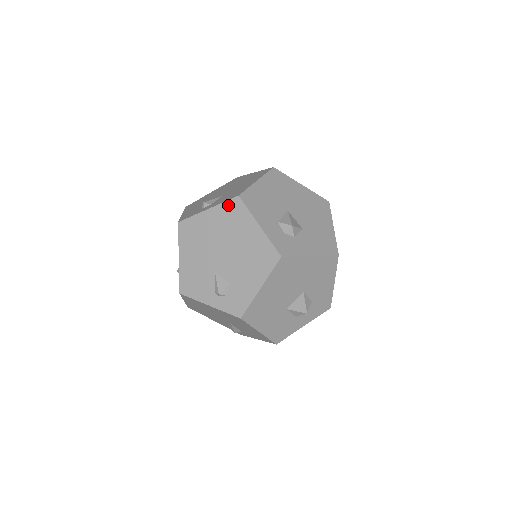
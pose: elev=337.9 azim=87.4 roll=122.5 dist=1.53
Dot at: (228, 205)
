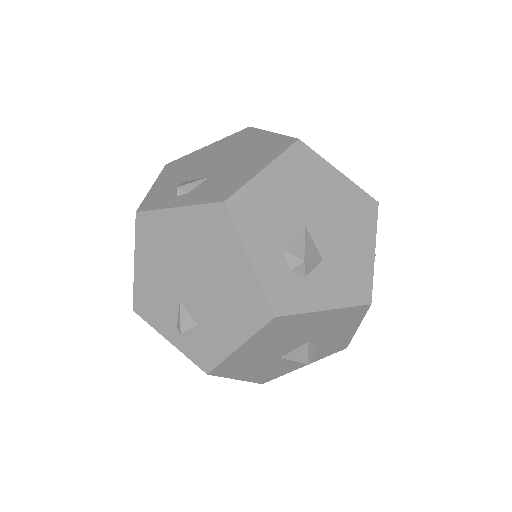
Dot at: (207, 211)
